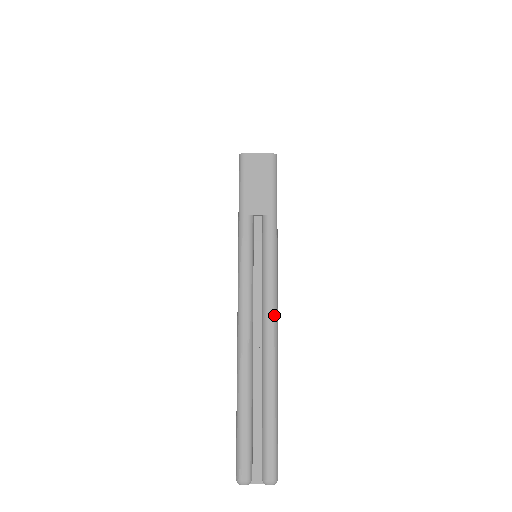
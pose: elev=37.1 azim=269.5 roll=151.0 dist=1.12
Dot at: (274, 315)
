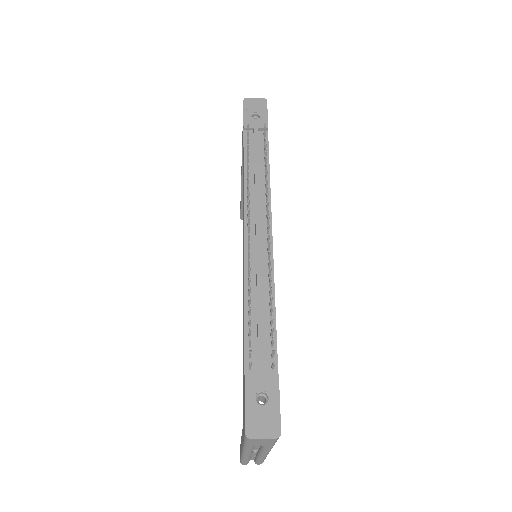
Dot at: (267, 454)
